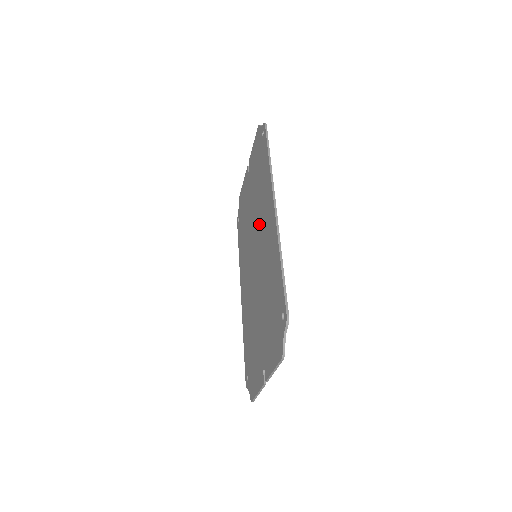
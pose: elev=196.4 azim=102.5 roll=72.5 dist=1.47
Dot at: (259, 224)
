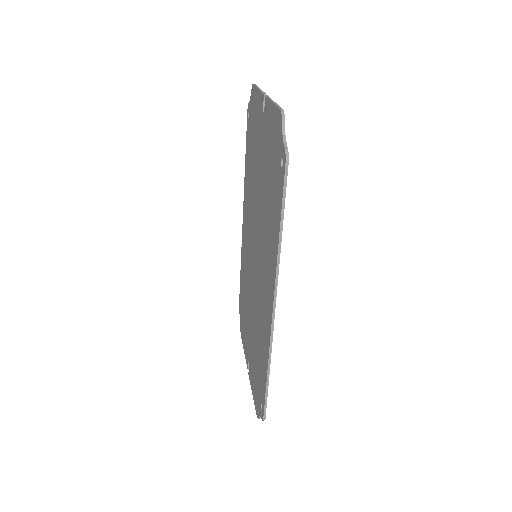
Dot at: (261, 250)
